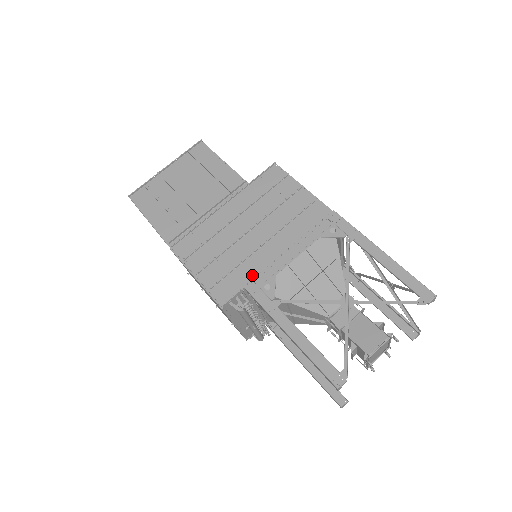
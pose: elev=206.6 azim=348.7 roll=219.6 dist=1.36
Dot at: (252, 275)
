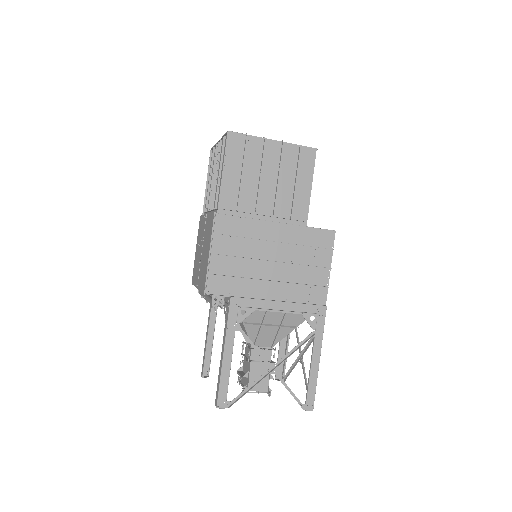
Dot at: (243, 293)
